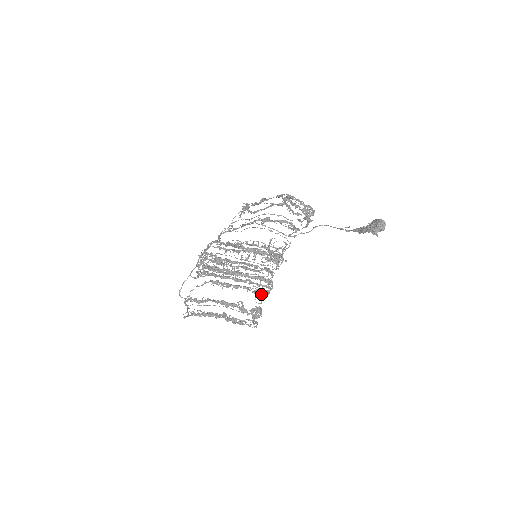
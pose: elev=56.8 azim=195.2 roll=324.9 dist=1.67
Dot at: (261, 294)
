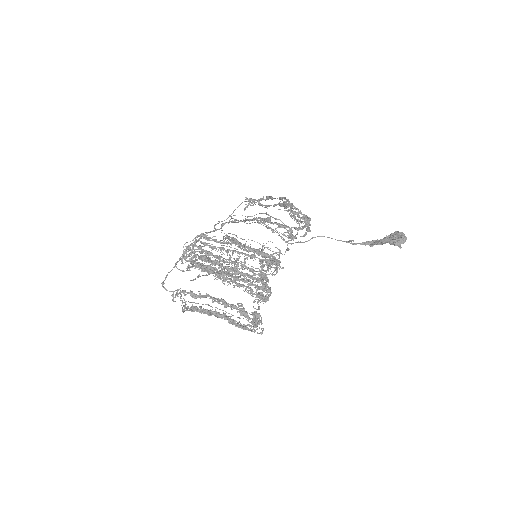
Dot at: (262, 298)
